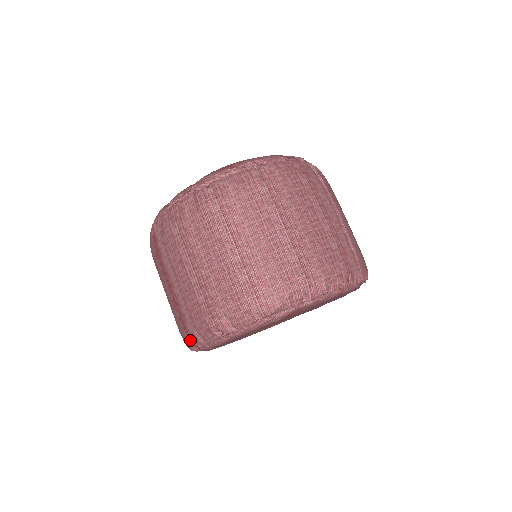
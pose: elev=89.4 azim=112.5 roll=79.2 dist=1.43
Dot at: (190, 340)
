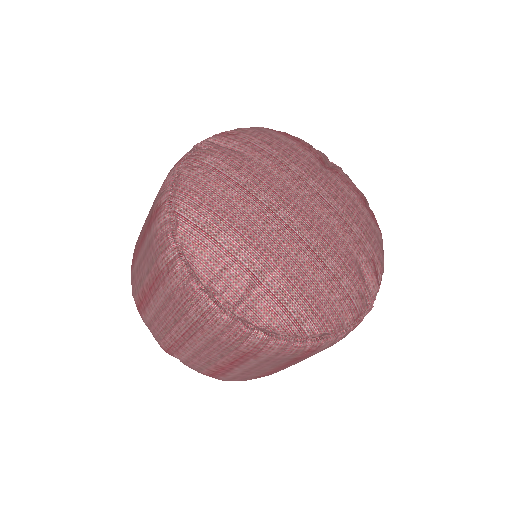
Dot at: (137, 309)
